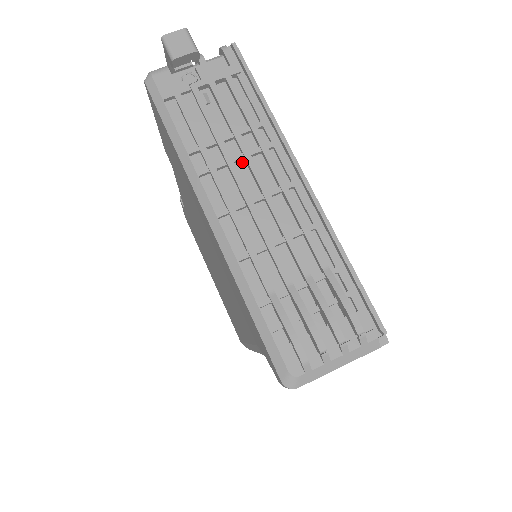
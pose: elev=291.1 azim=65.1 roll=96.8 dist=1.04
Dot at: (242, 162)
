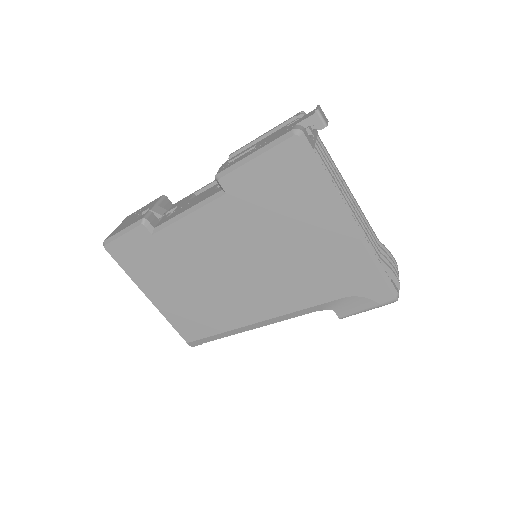
Dot at: occluded
